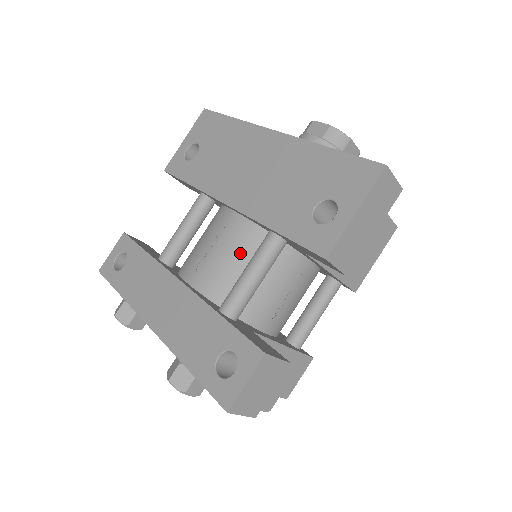
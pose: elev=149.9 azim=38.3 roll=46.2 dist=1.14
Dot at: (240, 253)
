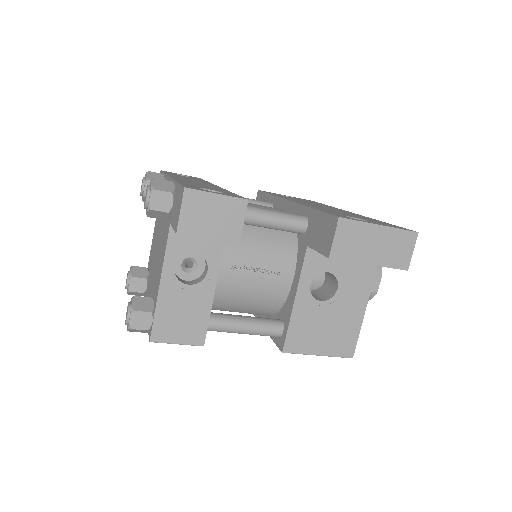
Dot at: occluded
